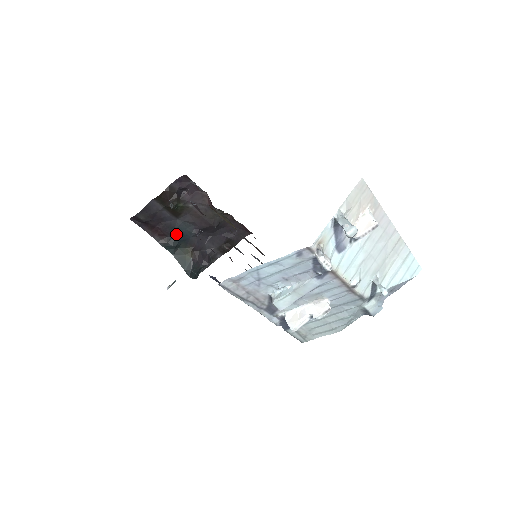
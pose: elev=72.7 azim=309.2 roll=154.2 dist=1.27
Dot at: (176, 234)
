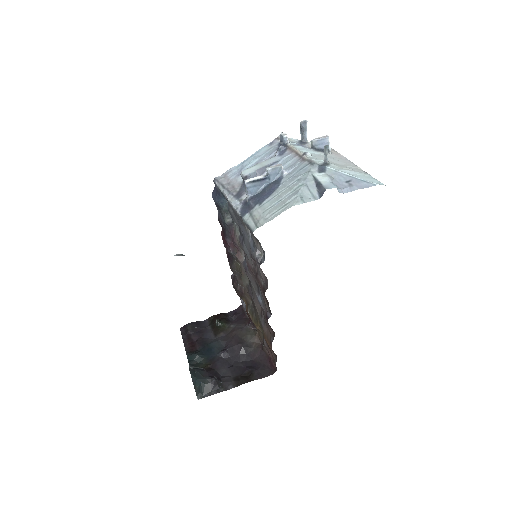
Dot at: (205, 349)
